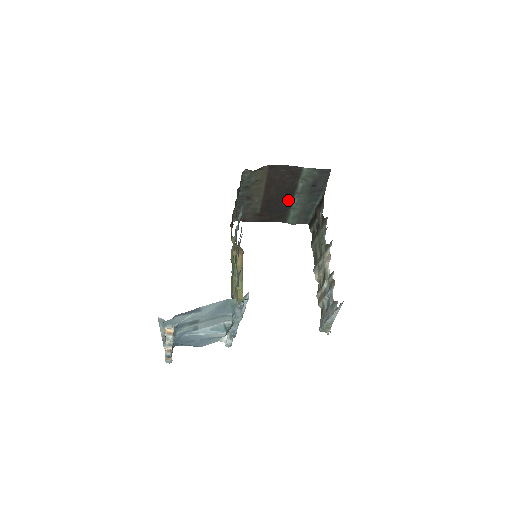
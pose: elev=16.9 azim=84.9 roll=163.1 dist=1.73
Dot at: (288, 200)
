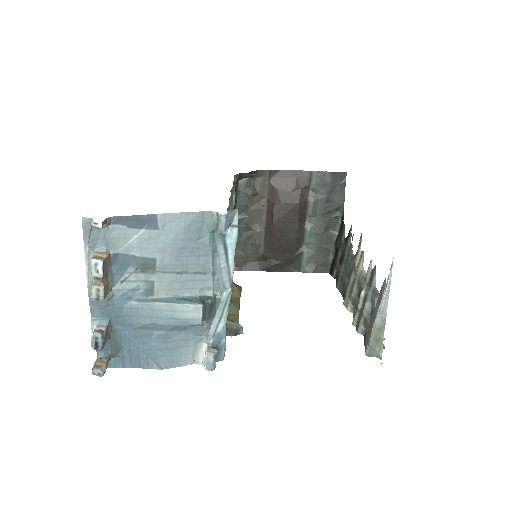
Dot at: (298, 227)
